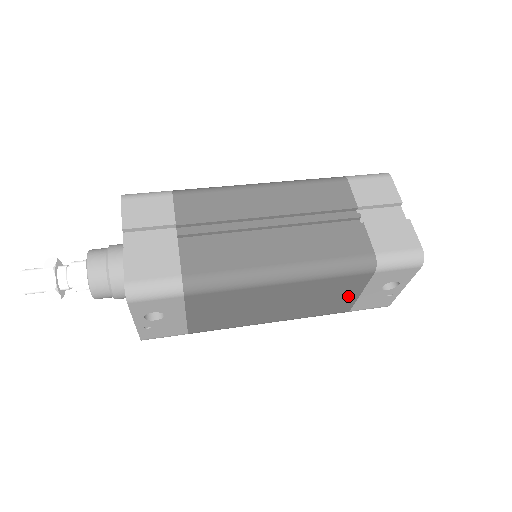
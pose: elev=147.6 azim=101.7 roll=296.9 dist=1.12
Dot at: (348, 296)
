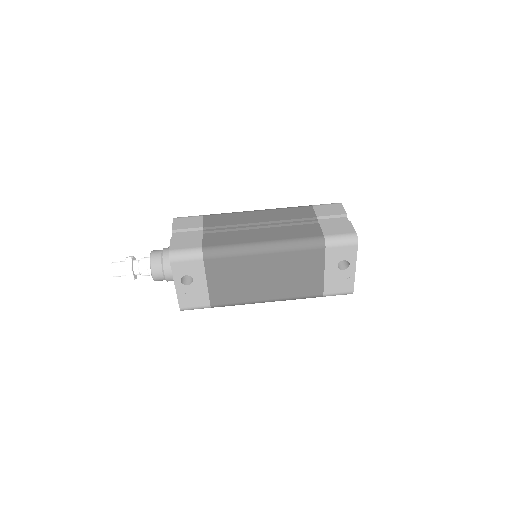
Dot at: (316, 274)
